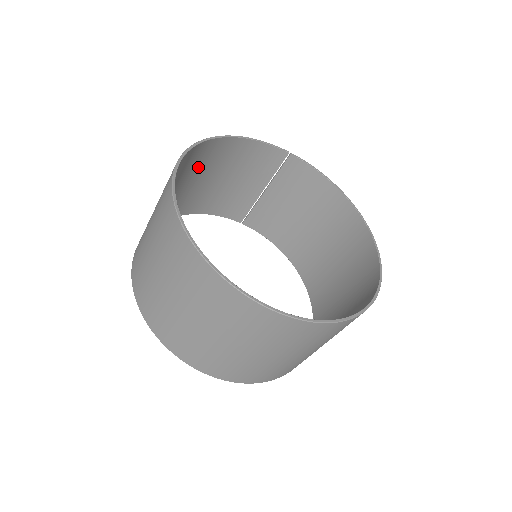
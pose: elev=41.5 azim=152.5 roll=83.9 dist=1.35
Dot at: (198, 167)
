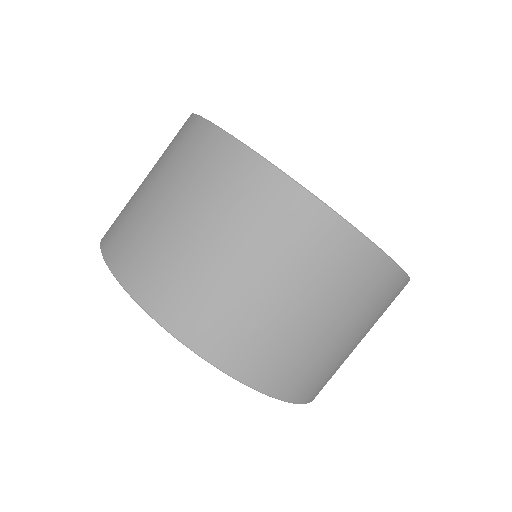
Dot at: occluded
